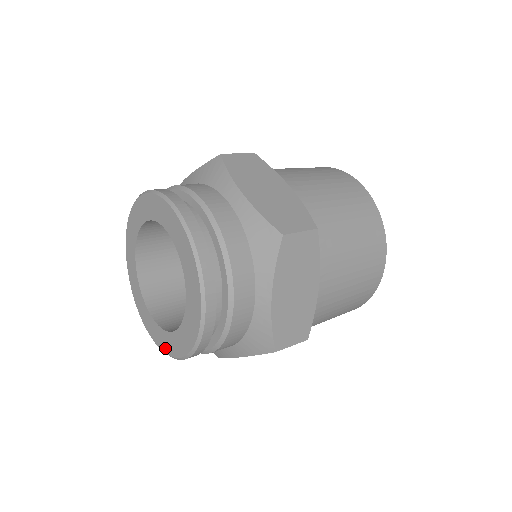
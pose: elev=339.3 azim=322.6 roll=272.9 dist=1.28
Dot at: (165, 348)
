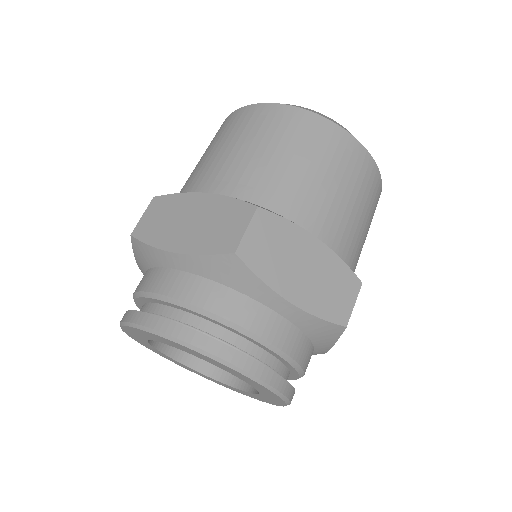
Dot at: (217, 383)
